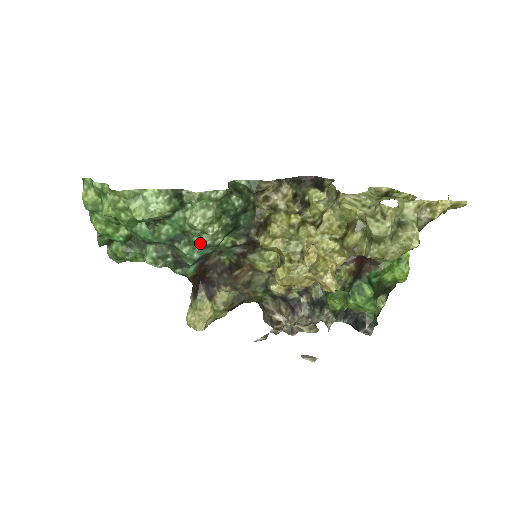
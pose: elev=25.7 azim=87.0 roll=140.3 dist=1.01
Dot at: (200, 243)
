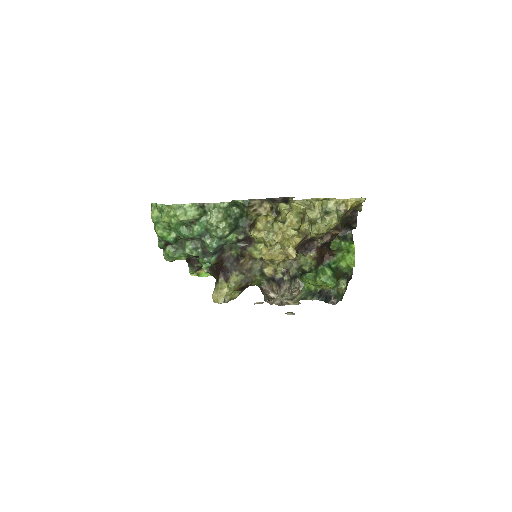
Dot at: (216, 236)
